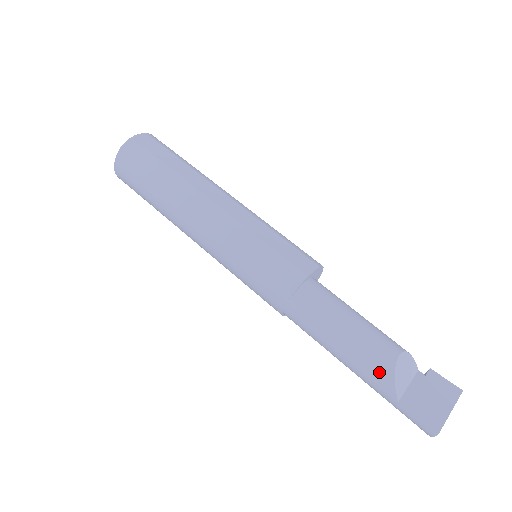
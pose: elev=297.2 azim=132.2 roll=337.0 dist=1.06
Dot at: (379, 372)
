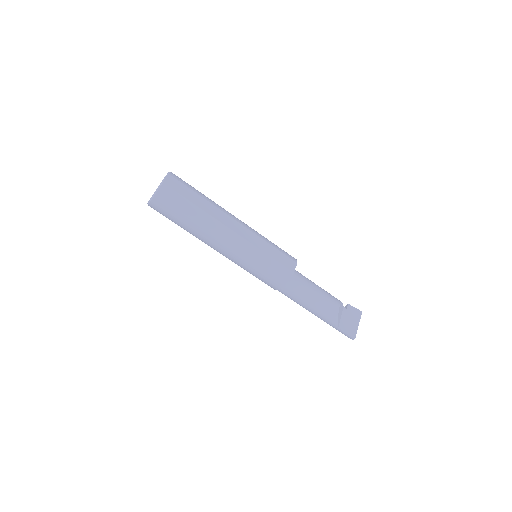
Dot at: (331, 317)
